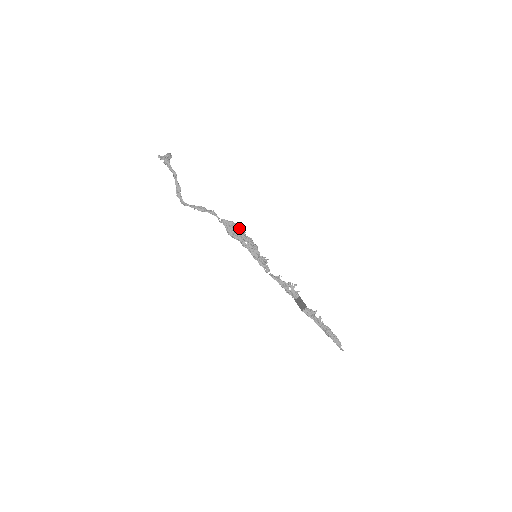
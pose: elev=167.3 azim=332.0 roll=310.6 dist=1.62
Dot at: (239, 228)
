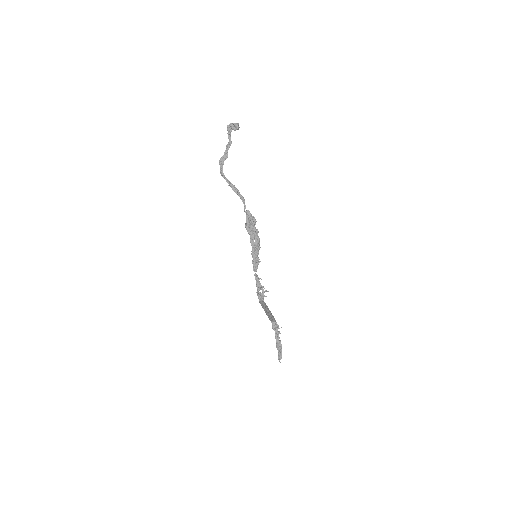
Dot at: occluded
